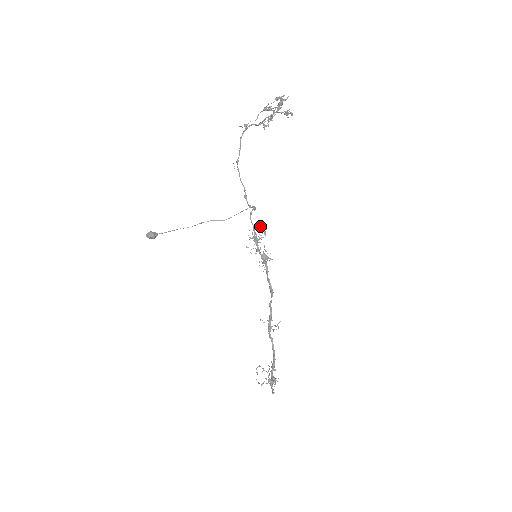
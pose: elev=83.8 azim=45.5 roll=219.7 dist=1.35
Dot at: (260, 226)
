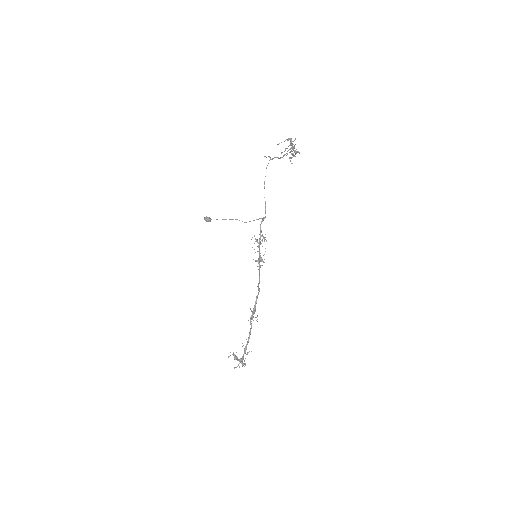
Dot at: occluded
